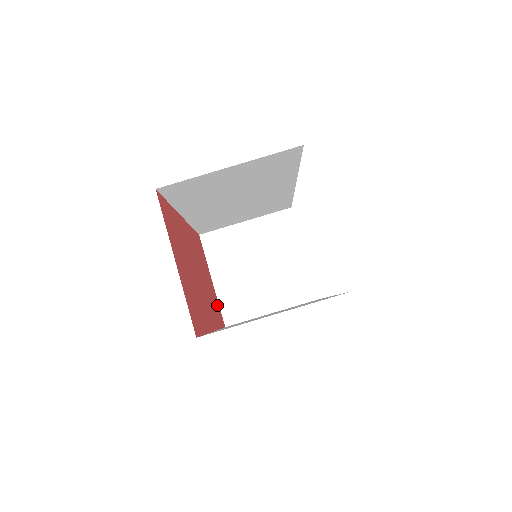
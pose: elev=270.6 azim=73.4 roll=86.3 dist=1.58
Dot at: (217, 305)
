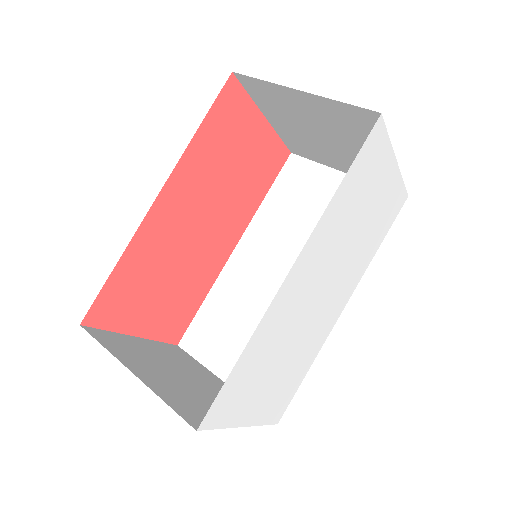
Dot at: (119, 311)
